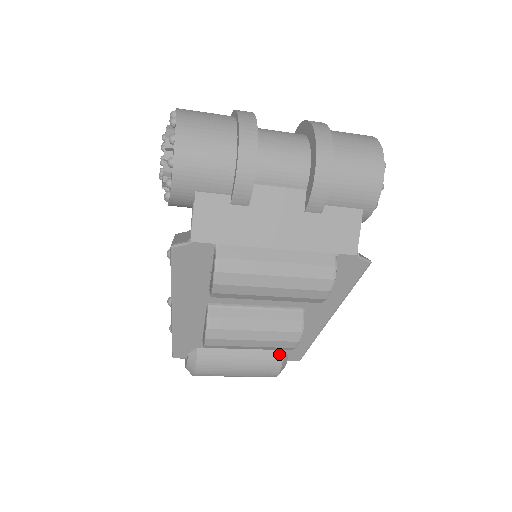
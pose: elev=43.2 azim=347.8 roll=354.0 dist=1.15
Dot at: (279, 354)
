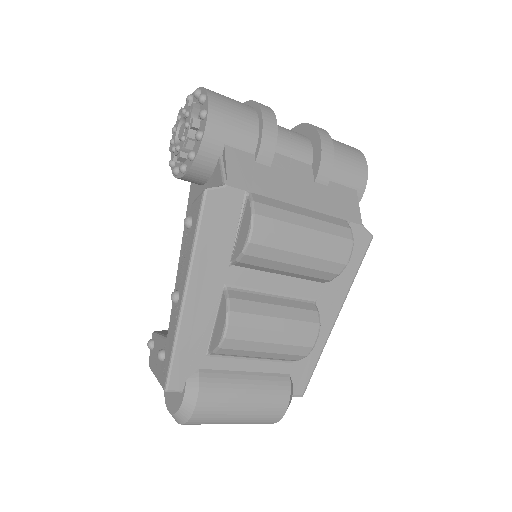
Dot at: (286, 379)
